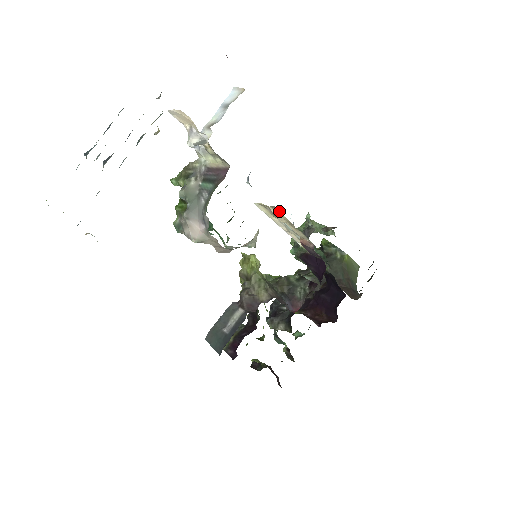
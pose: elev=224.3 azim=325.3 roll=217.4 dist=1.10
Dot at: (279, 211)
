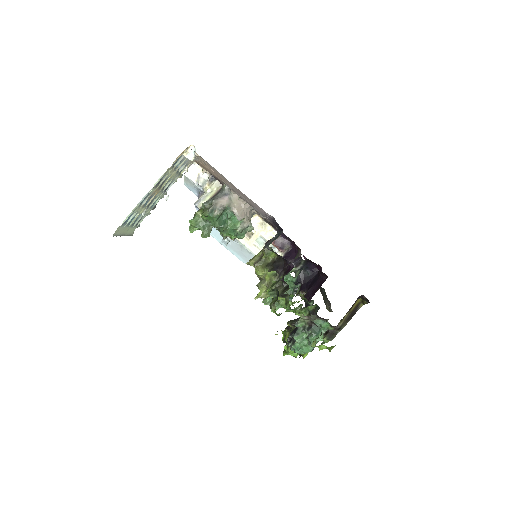
Dot at: (251, 233)
